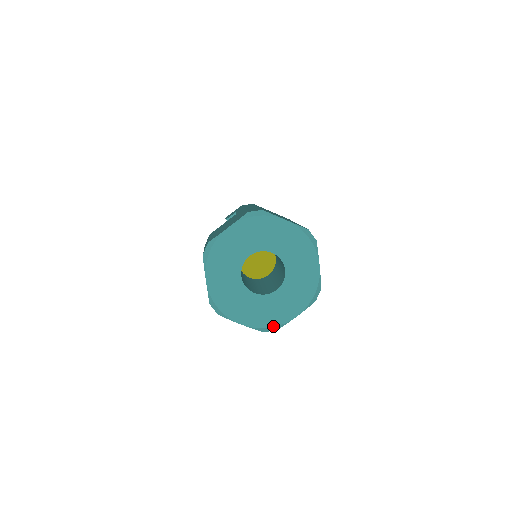
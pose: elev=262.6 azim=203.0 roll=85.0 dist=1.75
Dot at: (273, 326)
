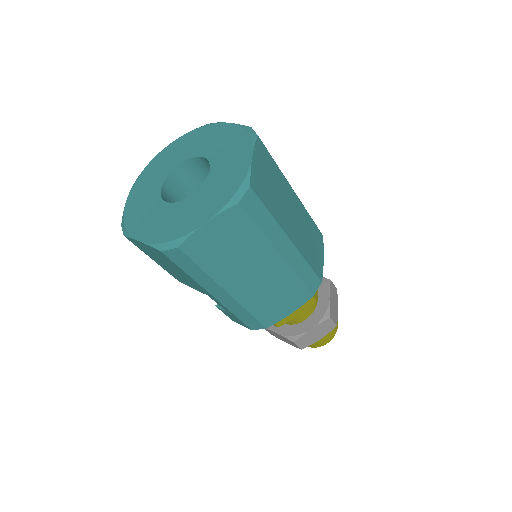
Dot at: (239, 186)
